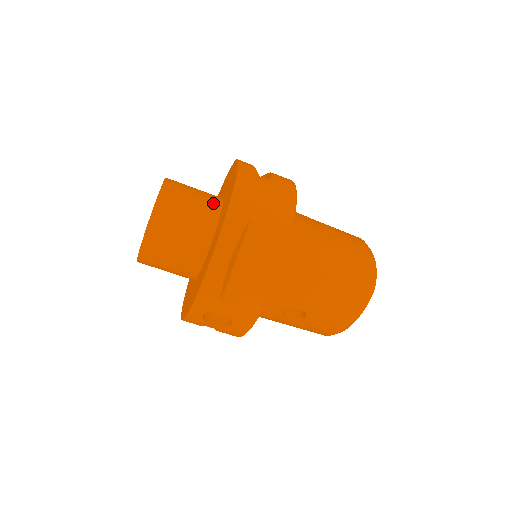
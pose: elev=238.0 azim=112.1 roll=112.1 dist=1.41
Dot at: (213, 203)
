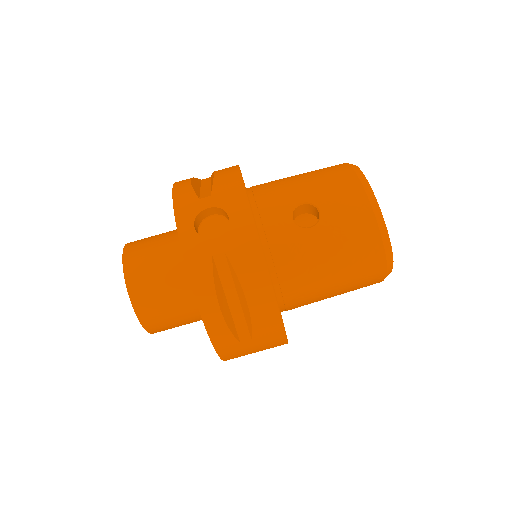
Dot at: occluded
